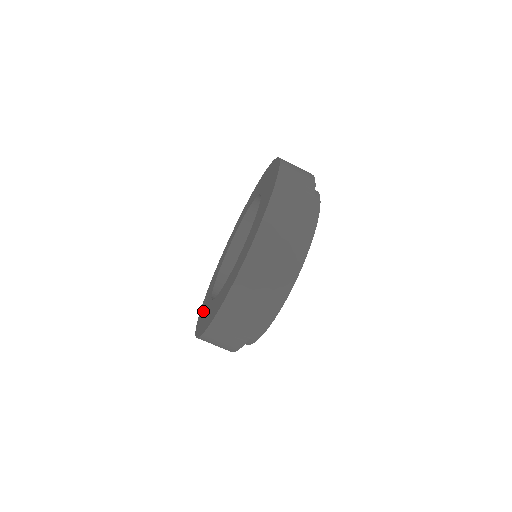
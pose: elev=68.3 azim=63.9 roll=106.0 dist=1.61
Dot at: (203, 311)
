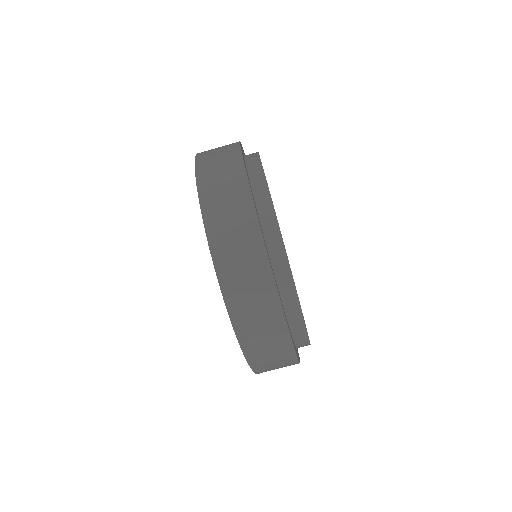
Dot at: occluded
